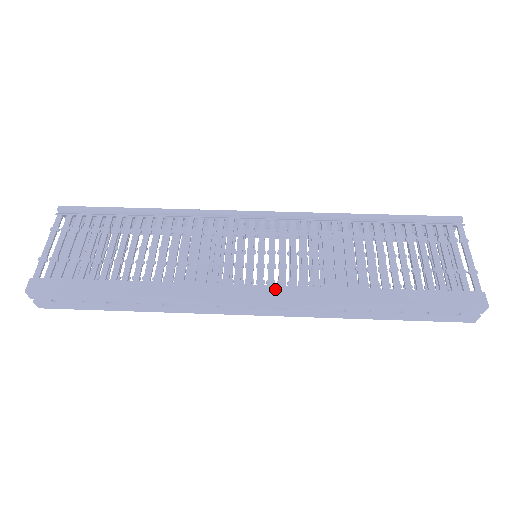
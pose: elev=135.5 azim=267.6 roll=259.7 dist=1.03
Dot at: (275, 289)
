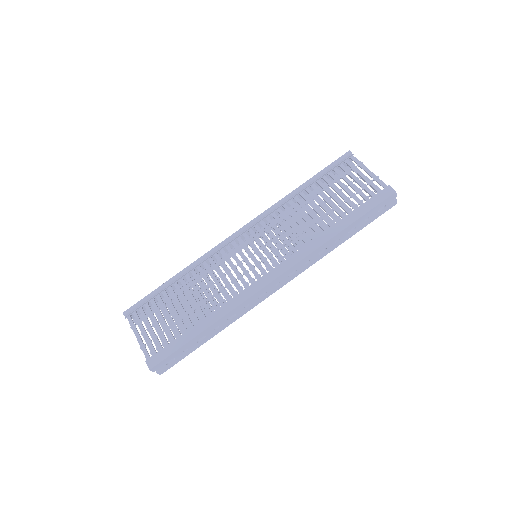
Dot at: (281, 266)
